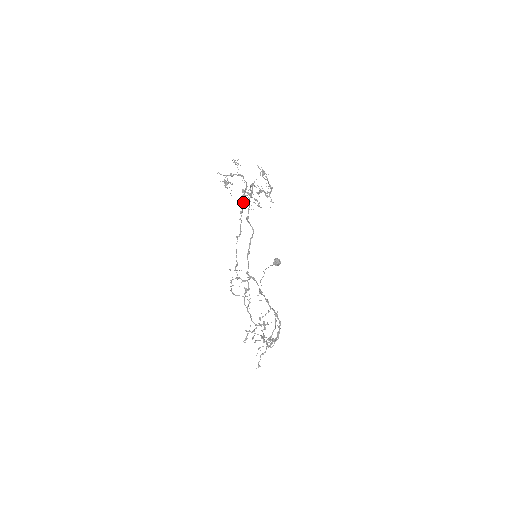
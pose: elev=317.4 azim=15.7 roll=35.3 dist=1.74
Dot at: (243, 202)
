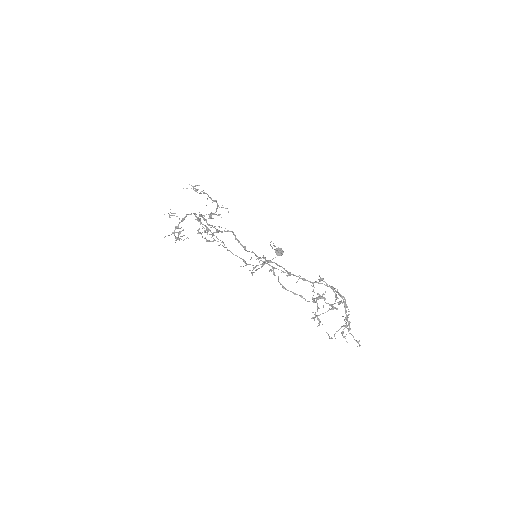
Dot at: occluded
